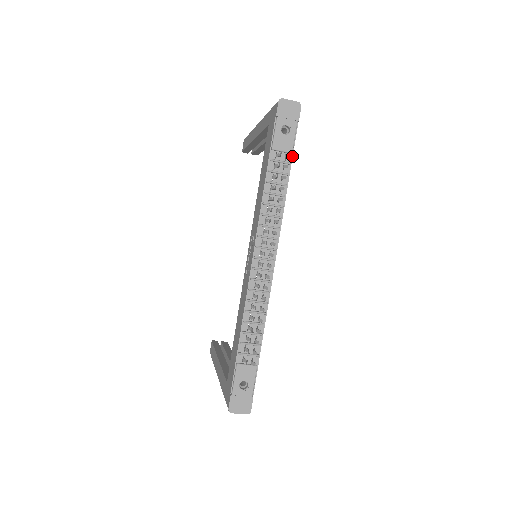
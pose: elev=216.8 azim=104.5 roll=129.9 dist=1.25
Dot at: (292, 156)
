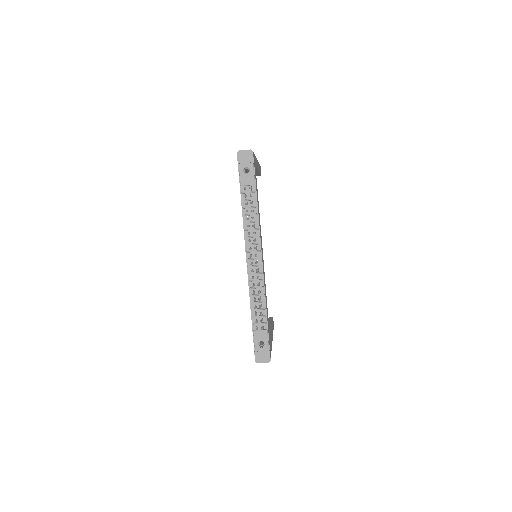
Dot at: occluded
